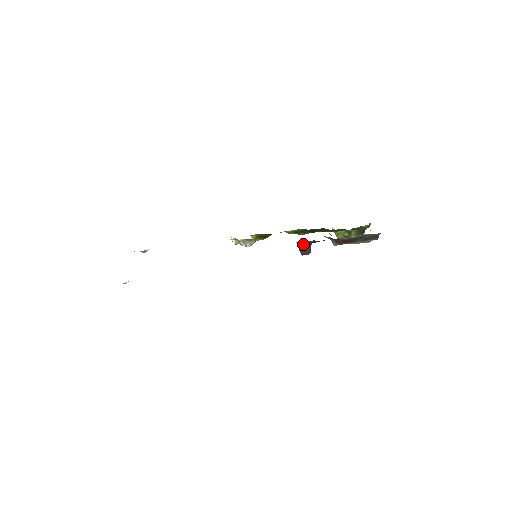
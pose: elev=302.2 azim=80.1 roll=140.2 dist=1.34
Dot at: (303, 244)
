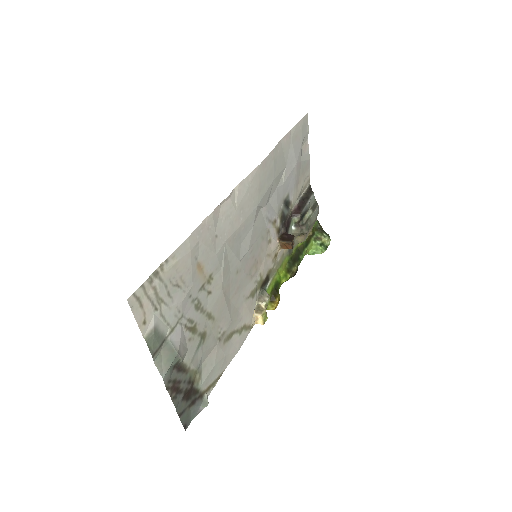
Dot at: (282, 238)
